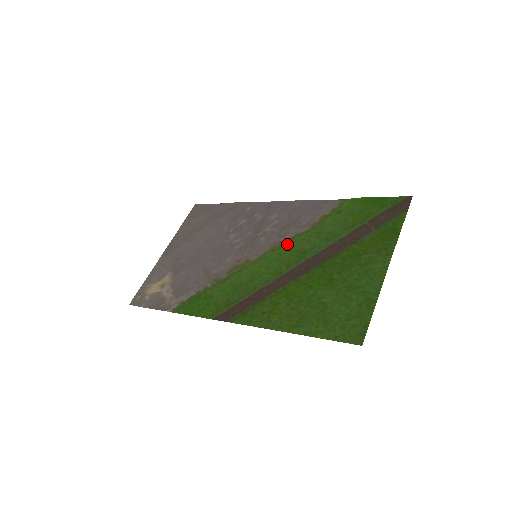
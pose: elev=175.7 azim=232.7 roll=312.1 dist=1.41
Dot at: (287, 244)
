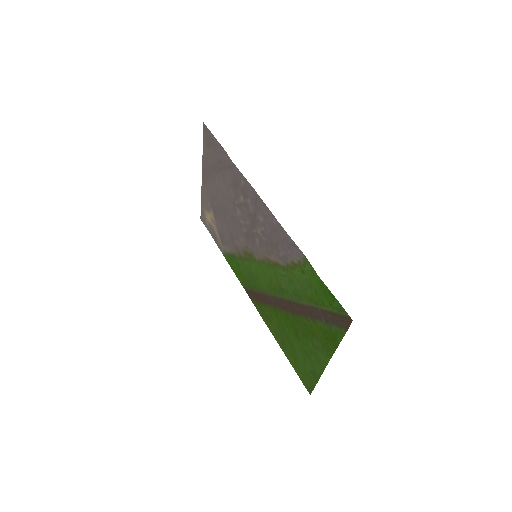
Dot at: (272, 268)
